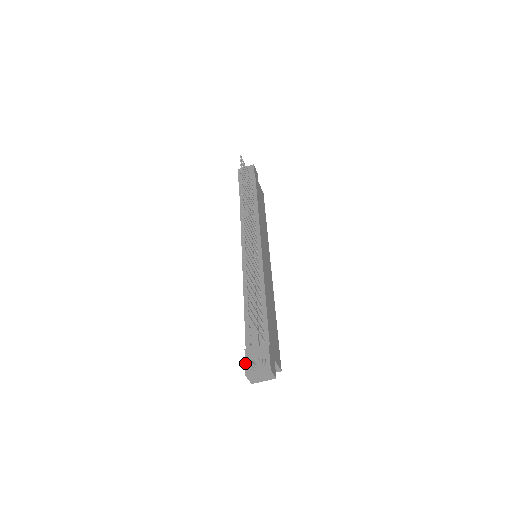
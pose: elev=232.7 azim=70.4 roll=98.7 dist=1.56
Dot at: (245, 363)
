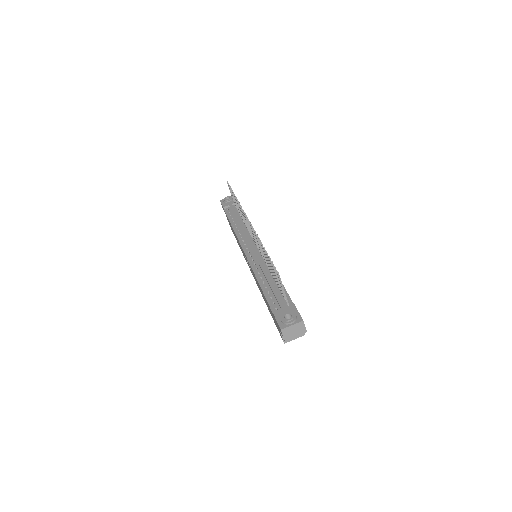
Dot at: (277, 321)
